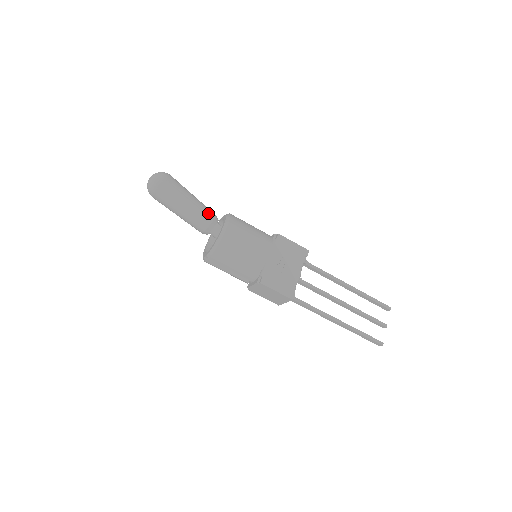
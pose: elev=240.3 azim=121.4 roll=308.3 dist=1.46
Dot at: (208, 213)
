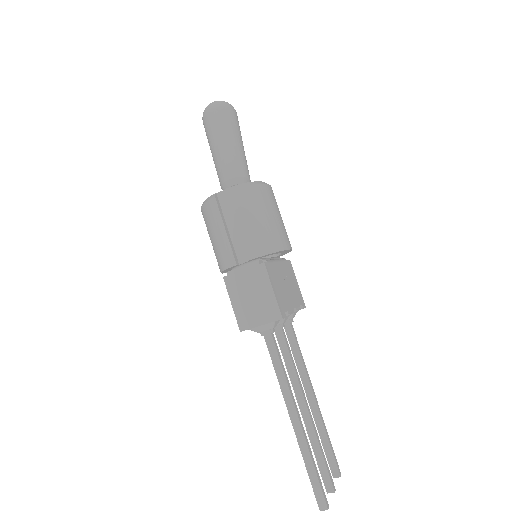
Dot at: (248, 170)
